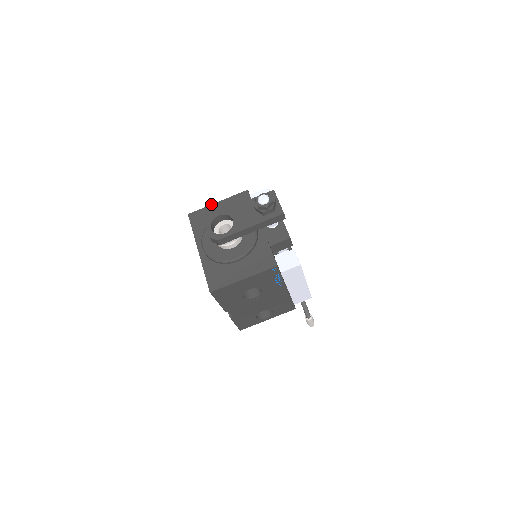
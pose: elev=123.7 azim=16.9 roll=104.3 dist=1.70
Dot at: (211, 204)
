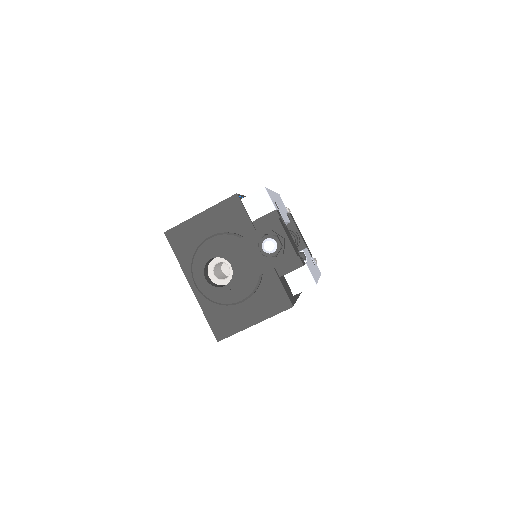
Dot at: occluded
